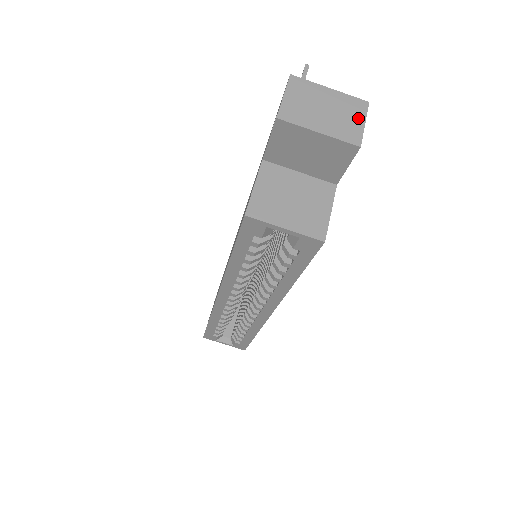
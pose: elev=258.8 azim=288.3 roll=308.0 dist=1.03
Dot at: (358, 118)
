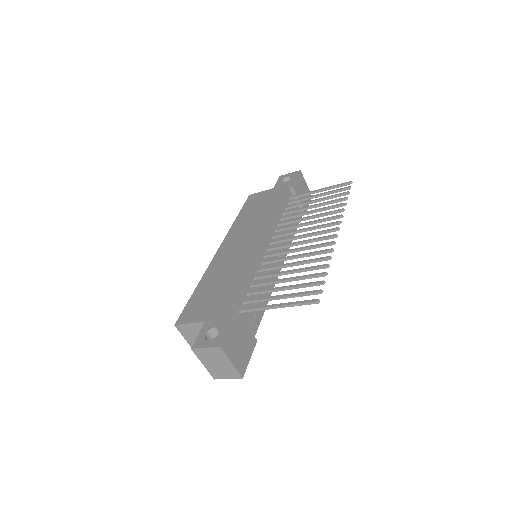
Dot at: (228, 376)
